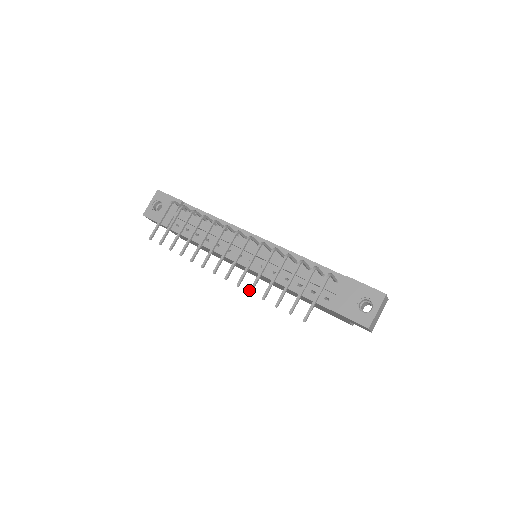
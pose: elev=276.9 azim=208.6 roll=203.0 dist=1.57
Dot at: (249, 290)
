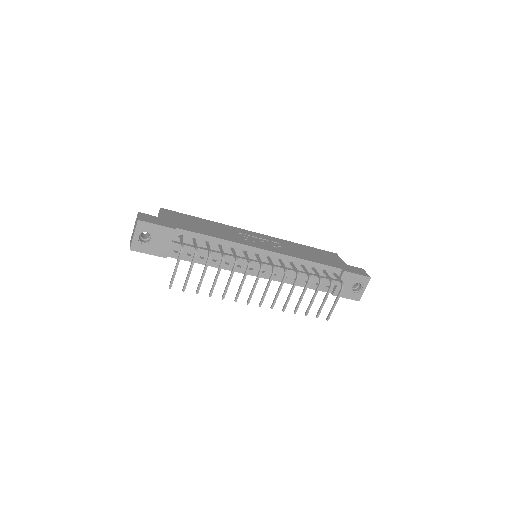
Dot at: (283, 310)
